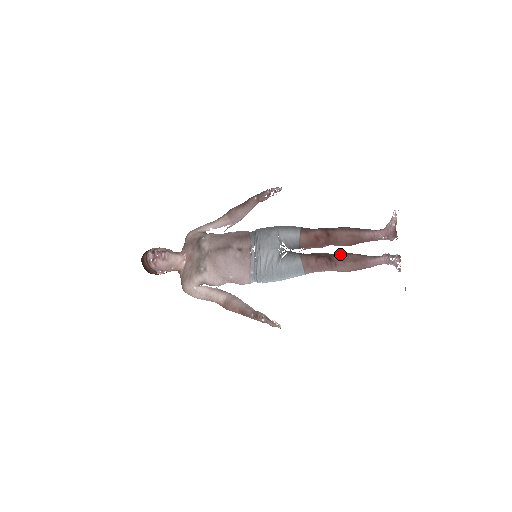
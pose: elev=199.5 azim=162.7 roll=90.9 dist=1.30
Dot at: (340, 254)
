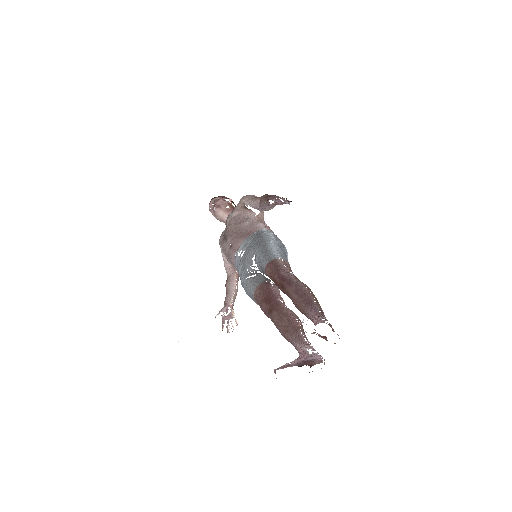
Dot at: (284, 312)
